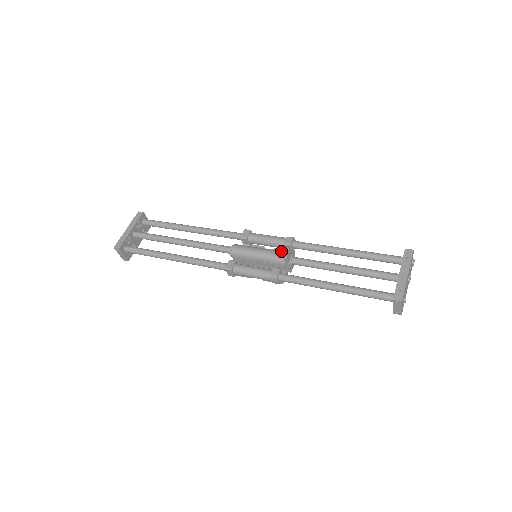
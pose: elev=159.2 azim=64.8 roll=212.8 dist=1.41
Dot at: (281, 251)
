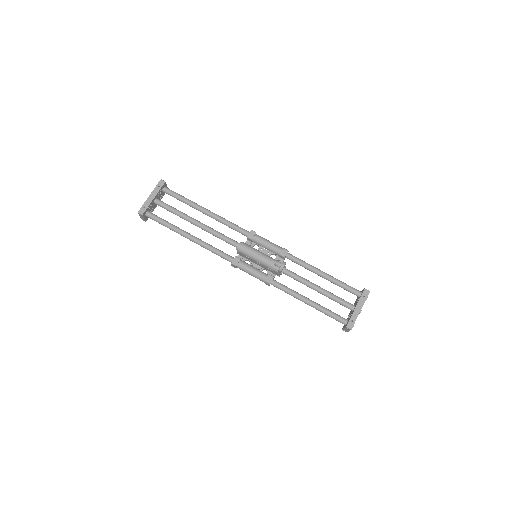
Dot at: (278, 265)
